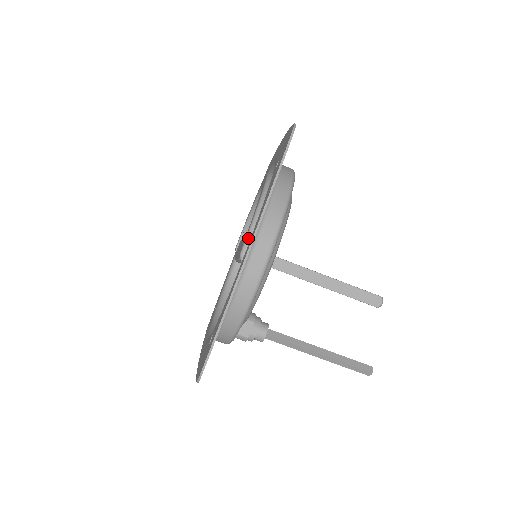
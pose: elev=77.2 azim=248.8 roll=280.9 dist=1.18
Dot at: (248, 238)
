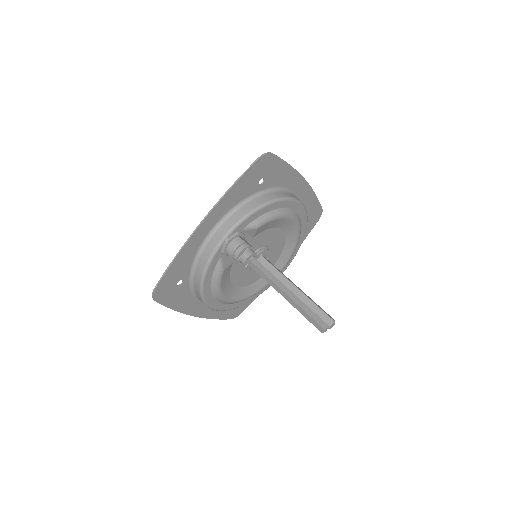
Dot at: occluded
